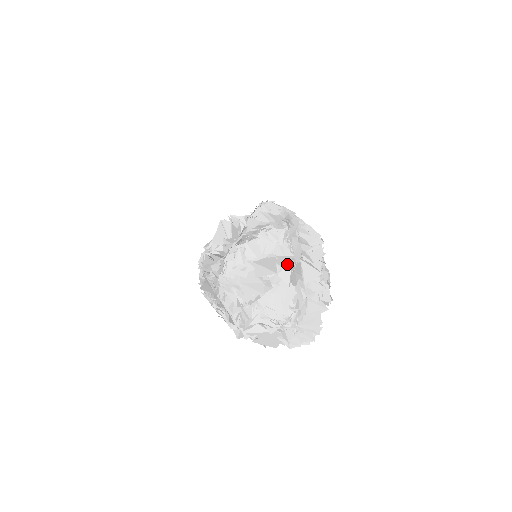
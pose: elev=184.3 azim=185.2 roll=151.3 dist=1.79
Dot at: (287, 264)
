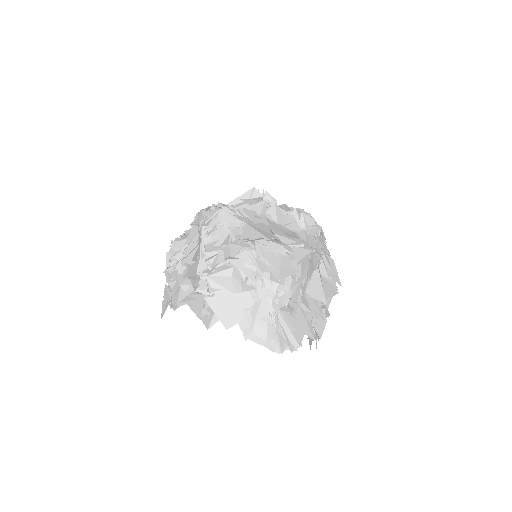
Dot at: (307, 247)
